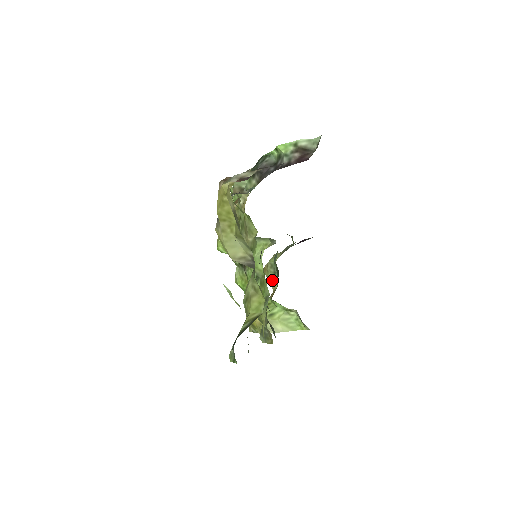
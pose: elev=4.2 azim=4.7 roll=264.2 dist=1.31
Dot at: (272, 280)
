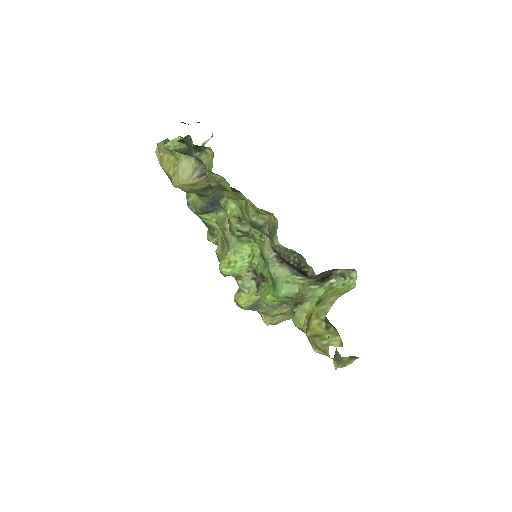
Dot at: (333, 339)
